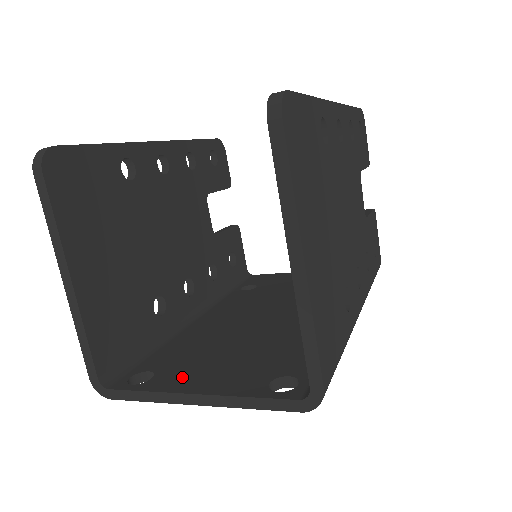
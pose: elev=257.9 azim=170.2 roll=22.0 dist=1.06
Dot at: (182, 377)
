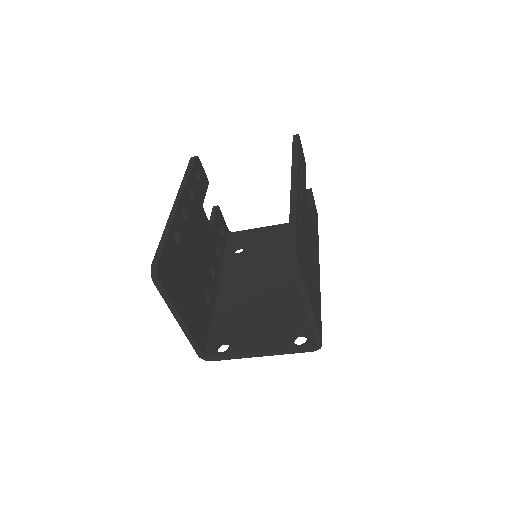
Dot at: (245, 343)
